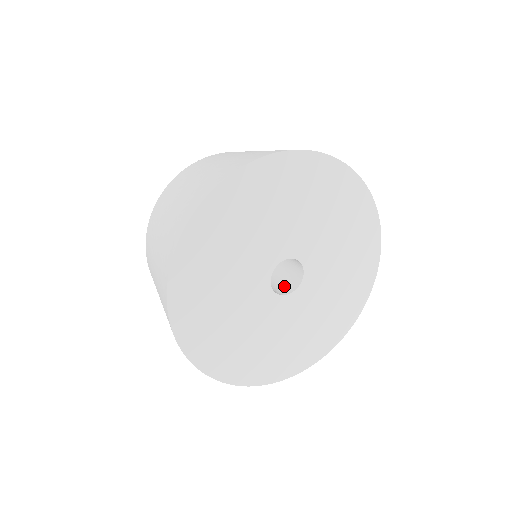
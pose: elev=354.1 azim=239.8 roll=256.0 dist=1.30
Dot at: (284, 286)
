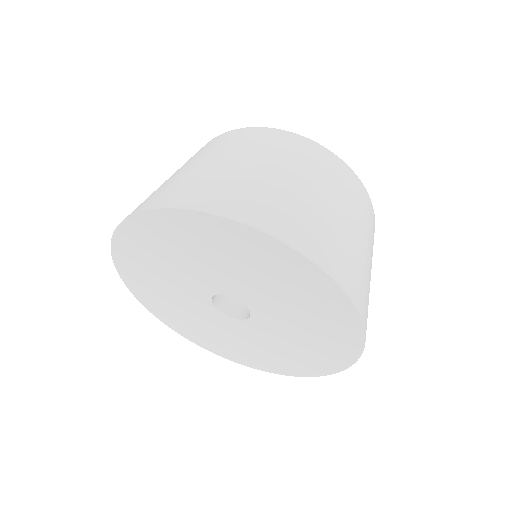
Dot at: occluded
